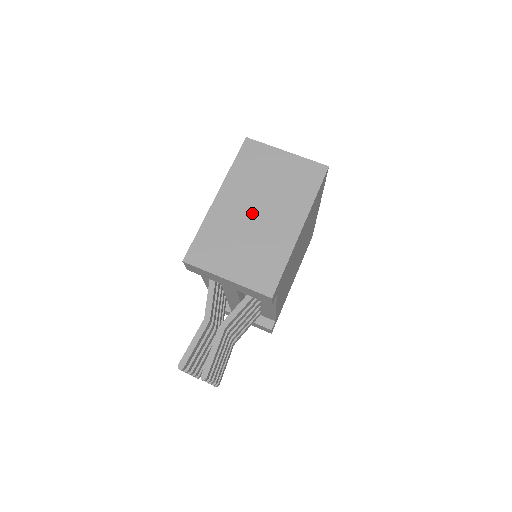
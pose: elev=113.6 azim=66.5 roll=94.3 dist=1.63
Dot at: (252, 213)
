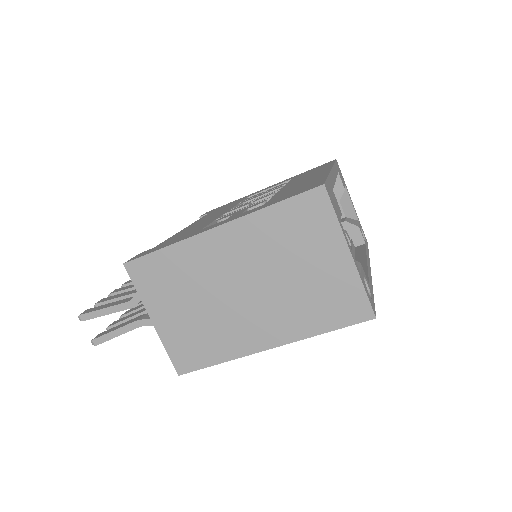
Dot at: (236, 284)
